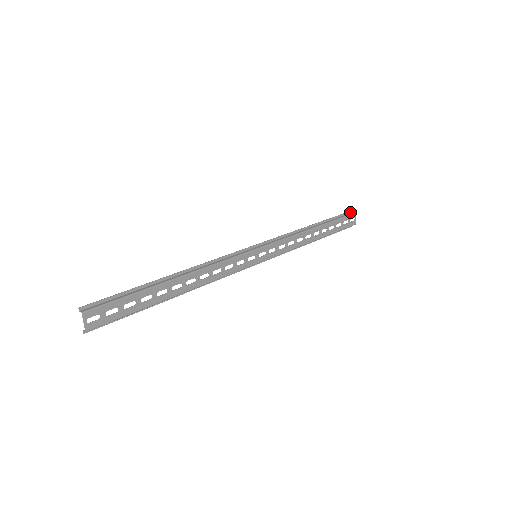
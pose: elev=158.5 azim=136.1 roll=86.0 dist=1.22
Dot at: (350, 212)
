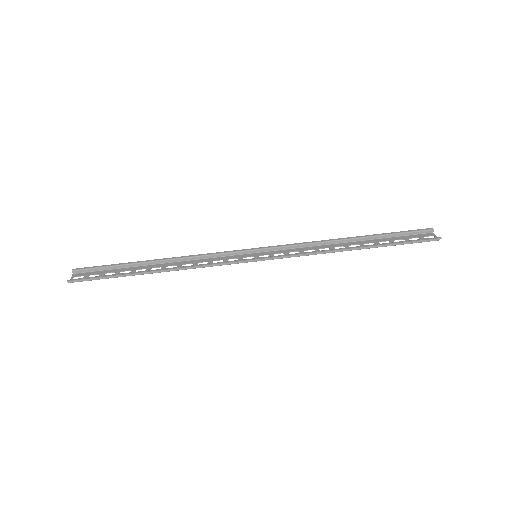
Dot at: (434, 238)
